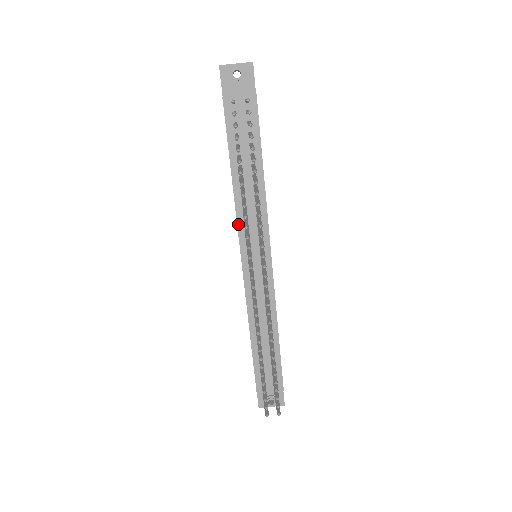
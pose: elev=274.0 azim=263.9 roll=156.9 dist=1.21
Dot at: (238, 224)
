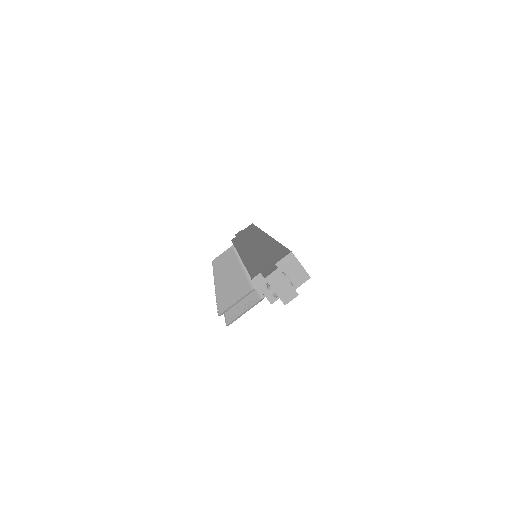
Dot at: occluded
